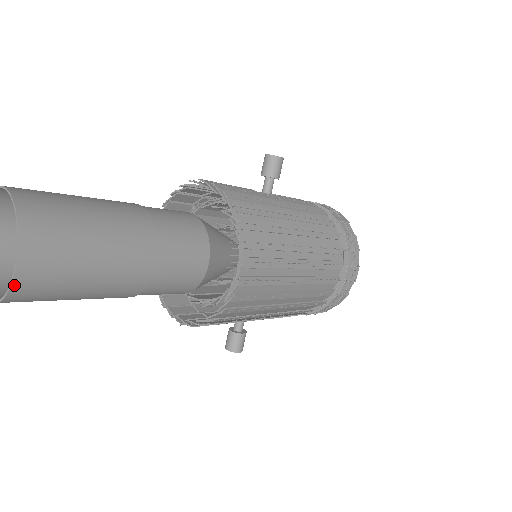
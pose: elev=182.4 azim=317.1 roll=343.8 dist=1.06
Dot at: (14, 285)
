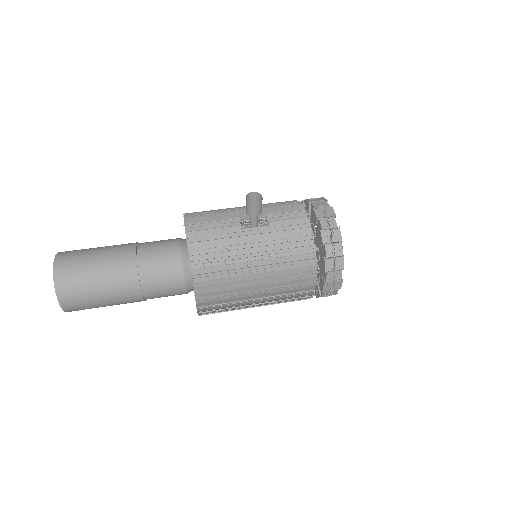
Dot at: occluded
